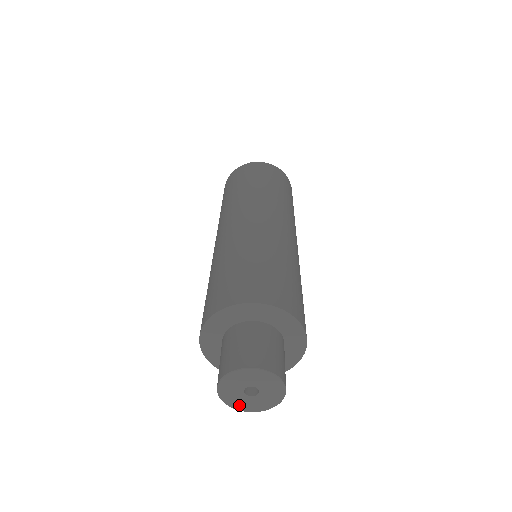
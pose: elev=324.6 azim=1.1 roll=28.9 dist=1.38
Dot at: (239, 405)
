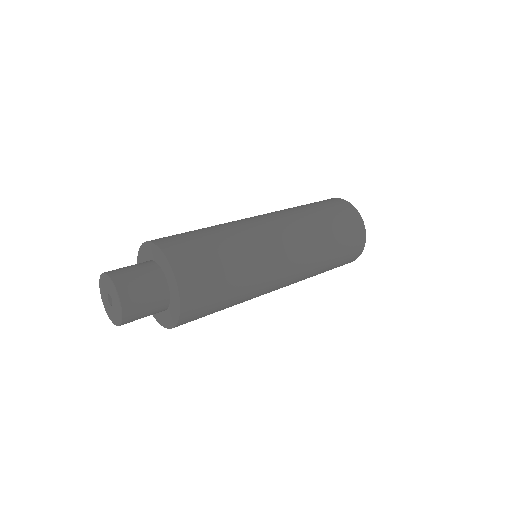
Dot at: (105, 303)
